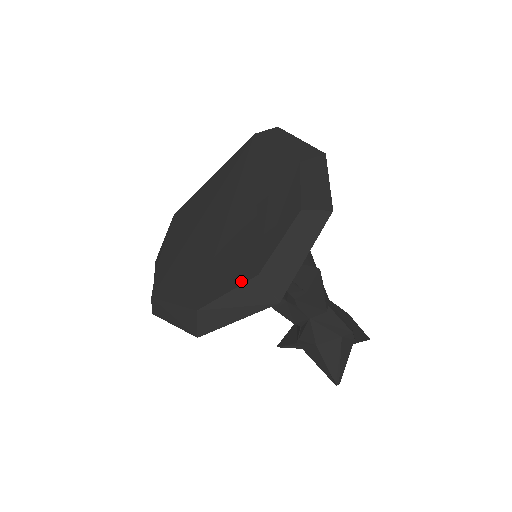
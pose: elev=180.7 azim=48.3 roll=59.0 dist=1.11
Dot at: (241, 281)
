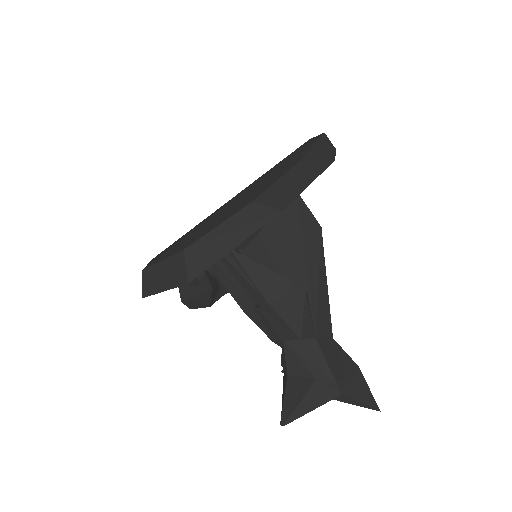
Dot at: (174, 253)
